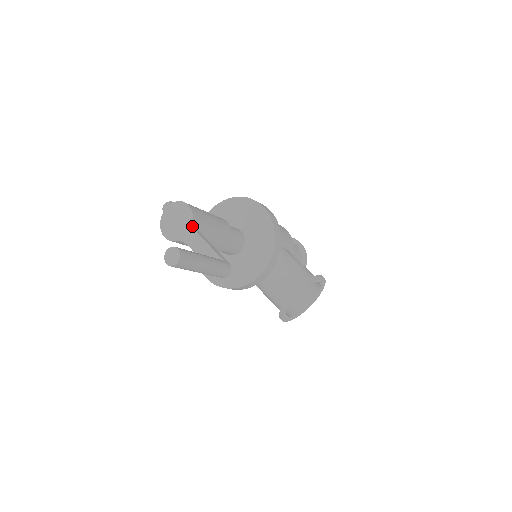
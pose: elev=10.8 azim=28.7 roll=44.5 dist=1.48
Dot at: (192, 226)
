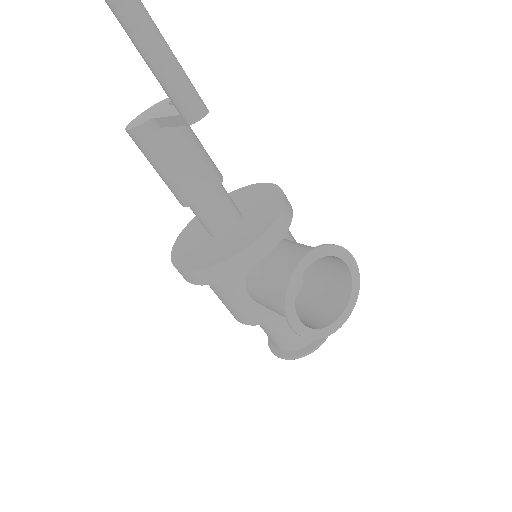
Dot at: (167, 105)
